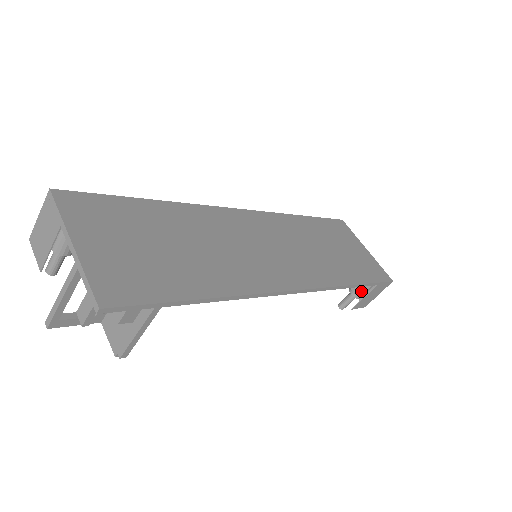
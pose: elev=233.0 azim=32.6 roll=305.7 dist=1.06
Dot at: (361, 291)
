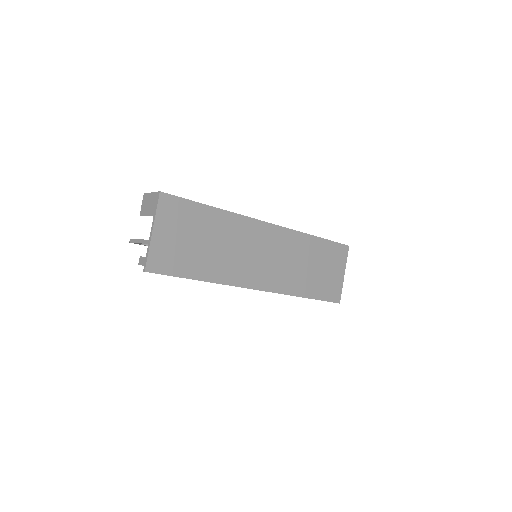
Dot at: occluded
